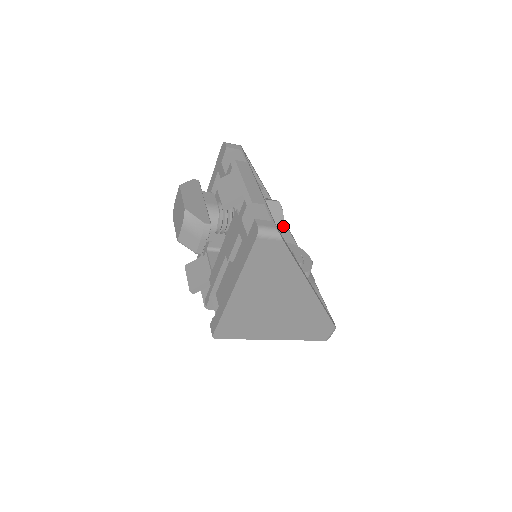
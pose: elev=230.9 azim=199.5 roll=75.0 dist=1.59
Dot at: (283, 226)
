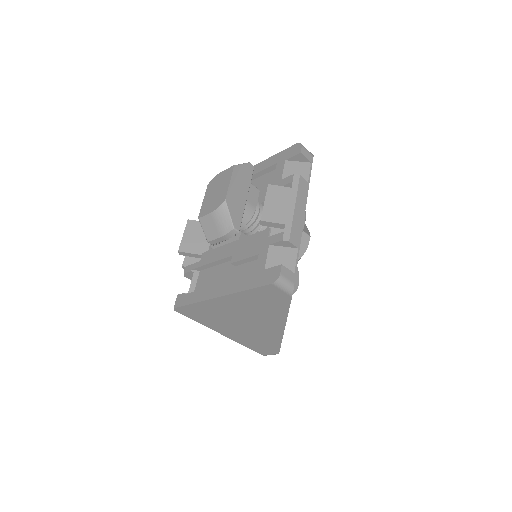
Dot at: occluded
